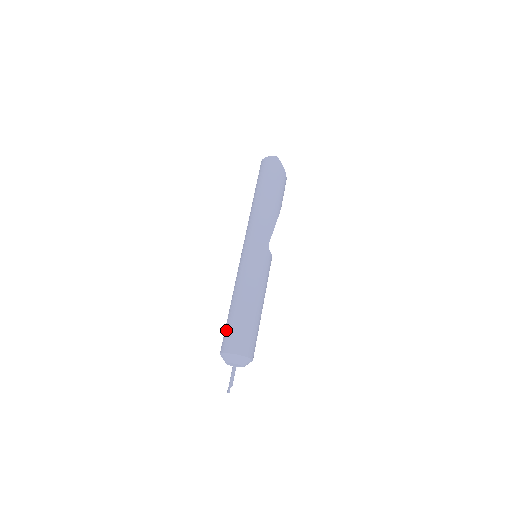
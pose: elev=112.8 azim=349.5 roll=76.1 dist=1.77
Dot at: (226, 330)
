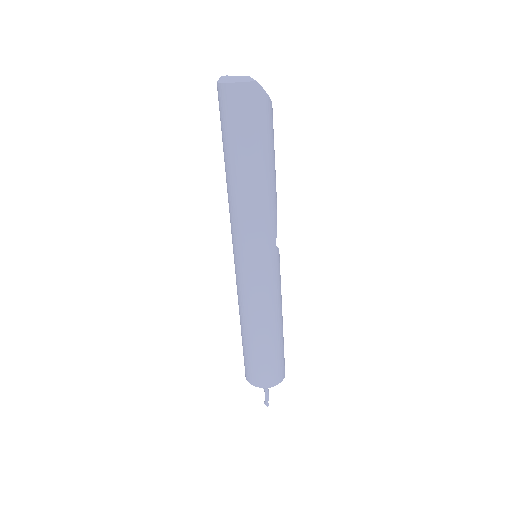
Dot at: (250, 363)
